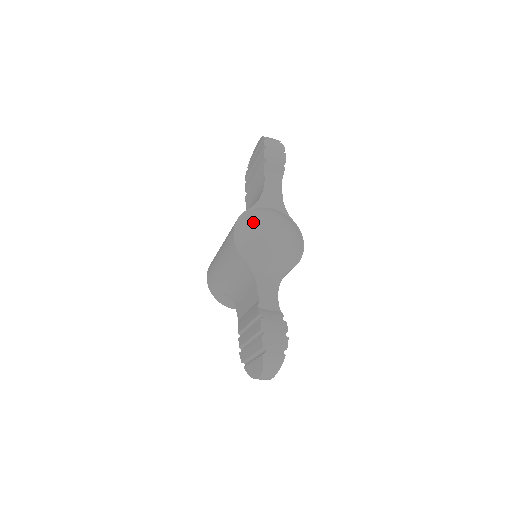
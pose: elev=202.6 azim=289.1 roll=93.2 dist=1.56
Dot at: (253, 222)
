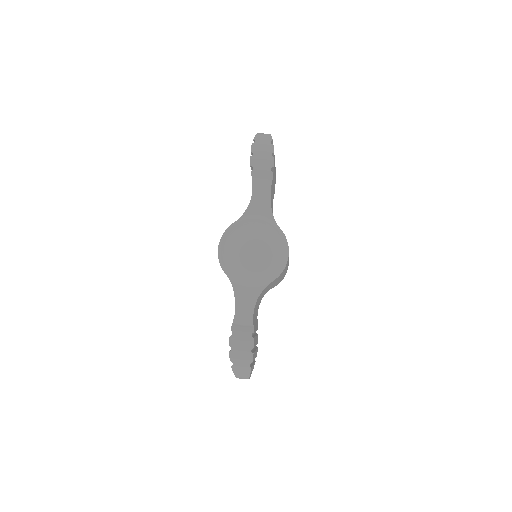
Dot at: (233, 239)
